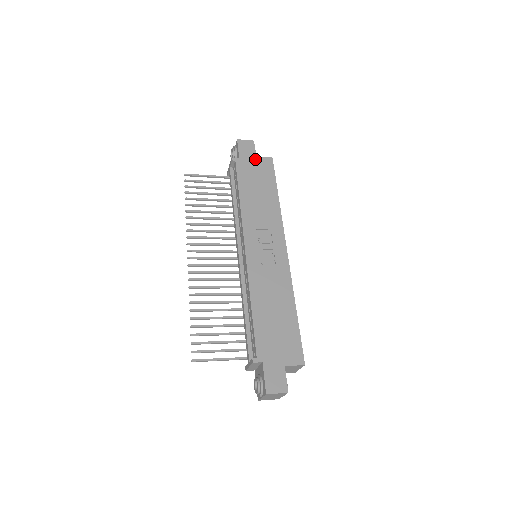
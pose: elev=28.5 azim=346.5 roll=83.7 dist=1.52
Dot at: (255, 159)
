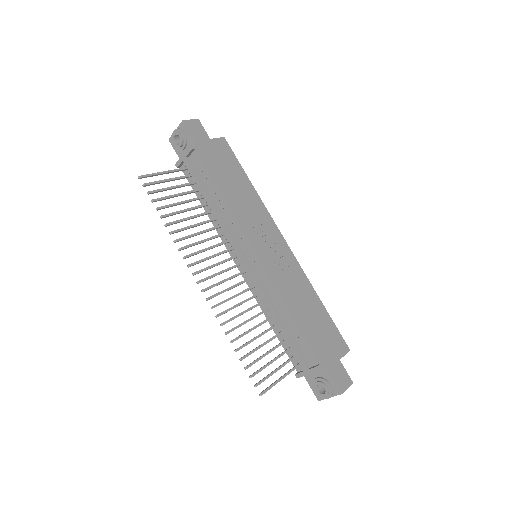
Dot at: (211, 143)
